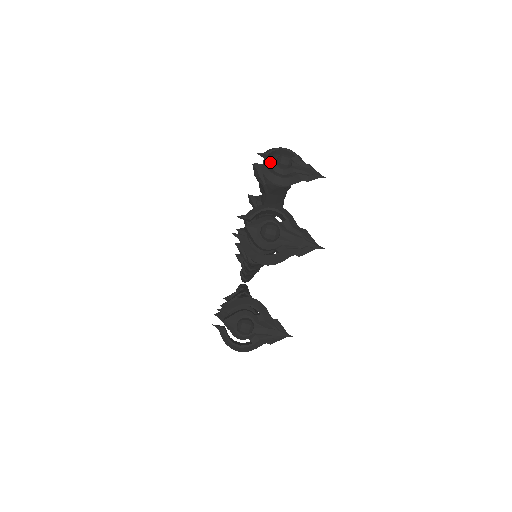
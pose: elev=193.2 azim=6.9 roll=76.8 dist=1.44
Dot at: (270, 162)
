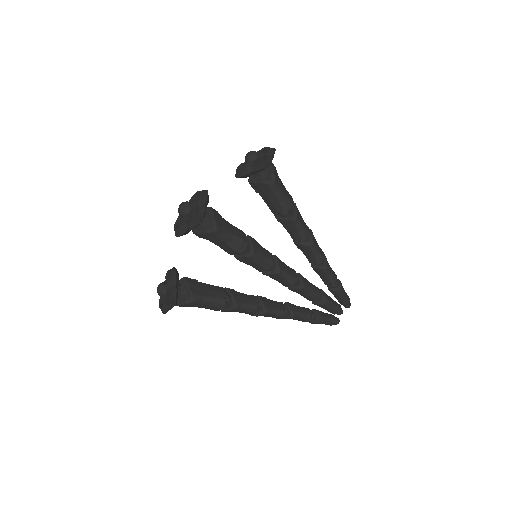
Dot at: occluded
